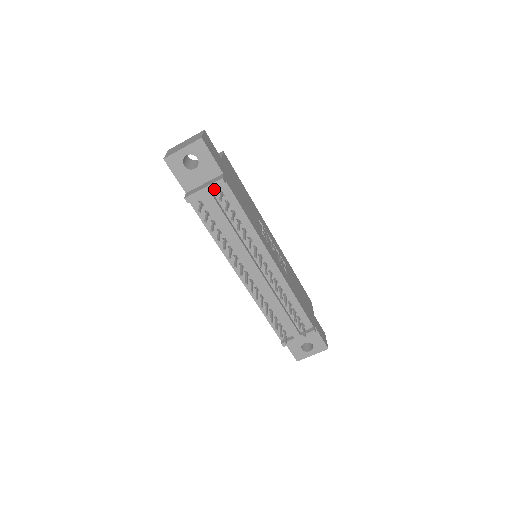
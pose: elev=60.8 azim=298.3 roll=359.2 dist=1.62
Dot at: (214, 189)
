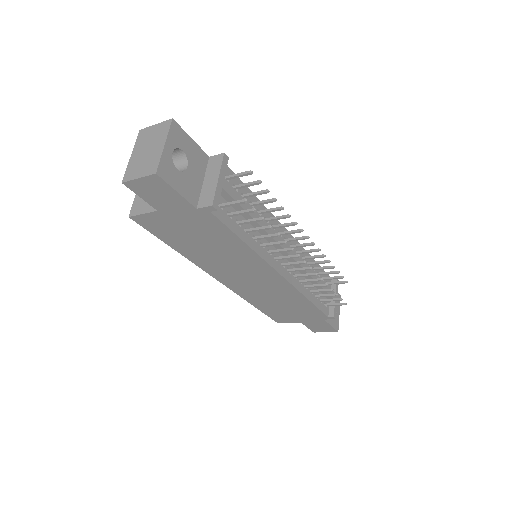
Dot at: occluded
